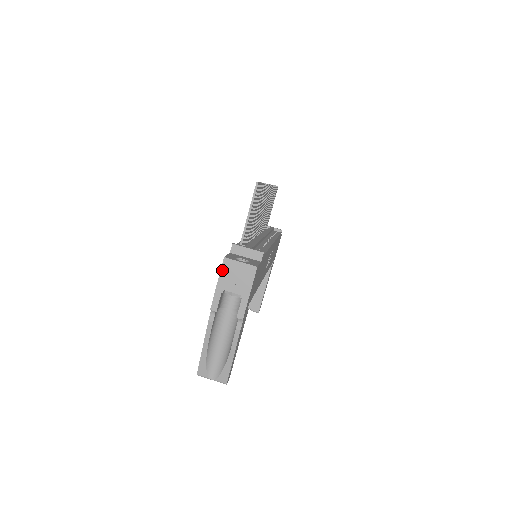
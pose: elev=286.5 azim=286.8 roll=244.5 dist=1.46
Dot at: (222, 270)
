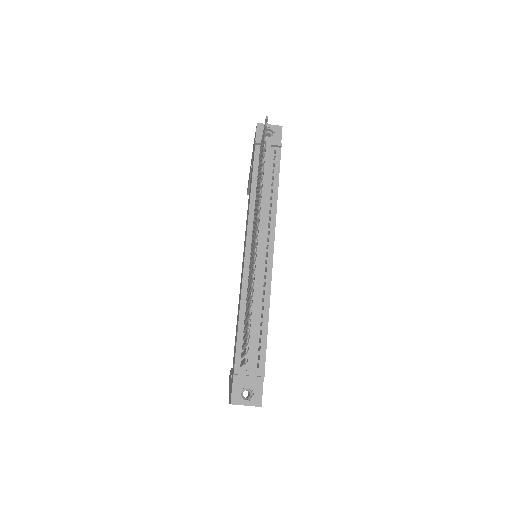
Dot at: occluded
